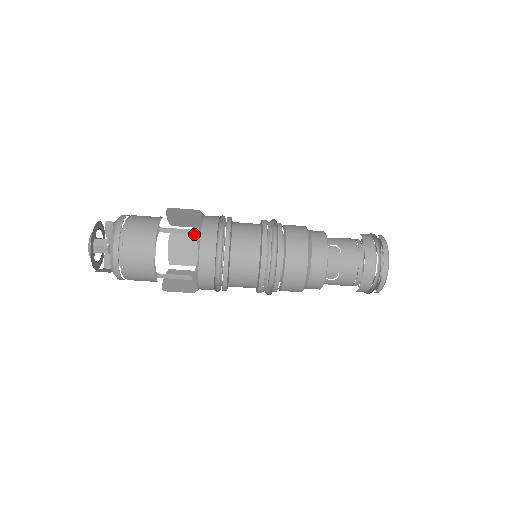
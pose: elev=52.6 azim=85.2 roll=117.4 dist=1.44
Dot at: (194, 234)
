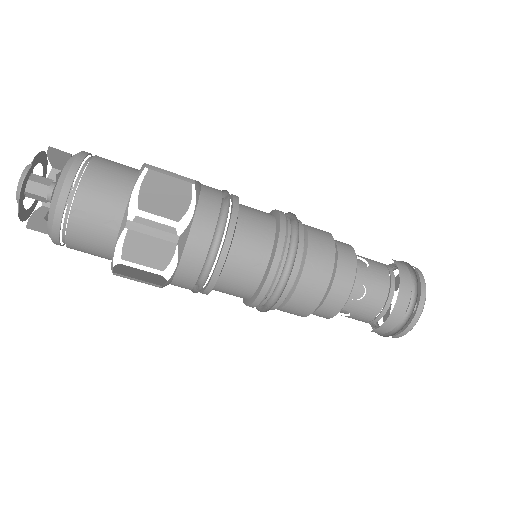
Dot at: (194, 183)
